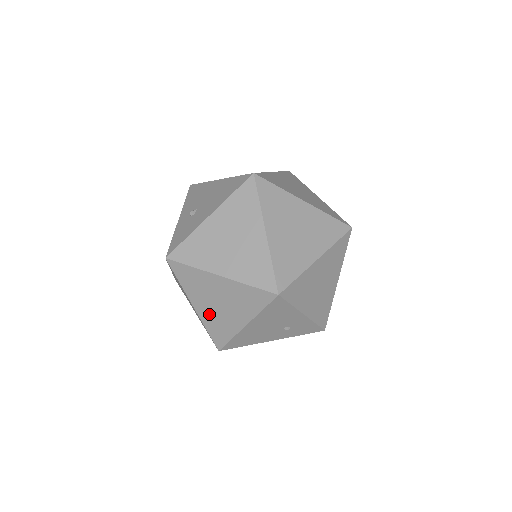
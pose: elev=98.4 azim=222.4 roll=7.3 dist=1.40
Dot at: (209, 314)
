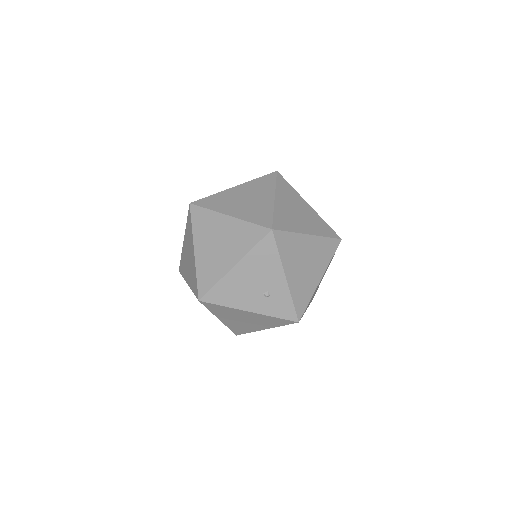
Dot at: (205, 257)
